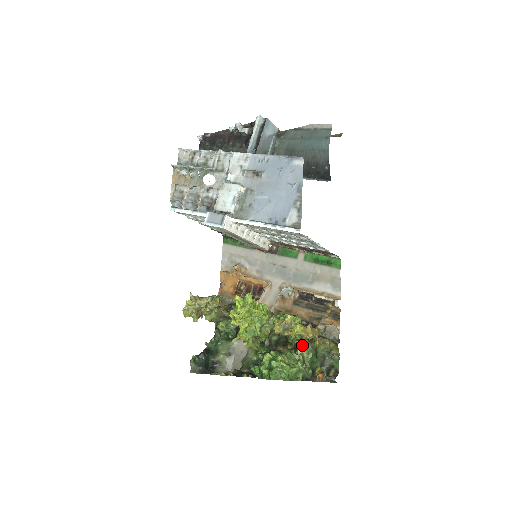
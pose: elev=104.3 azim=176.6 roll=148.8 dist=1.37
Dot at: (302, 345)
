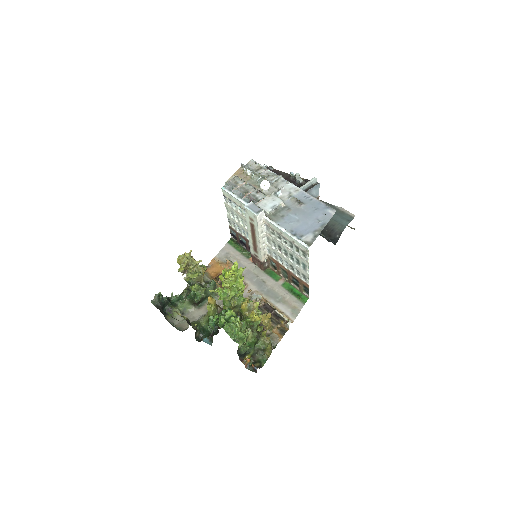
Dot at: (251, 330)
